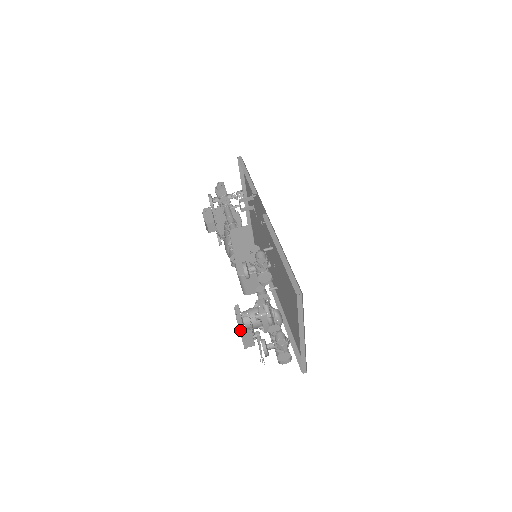
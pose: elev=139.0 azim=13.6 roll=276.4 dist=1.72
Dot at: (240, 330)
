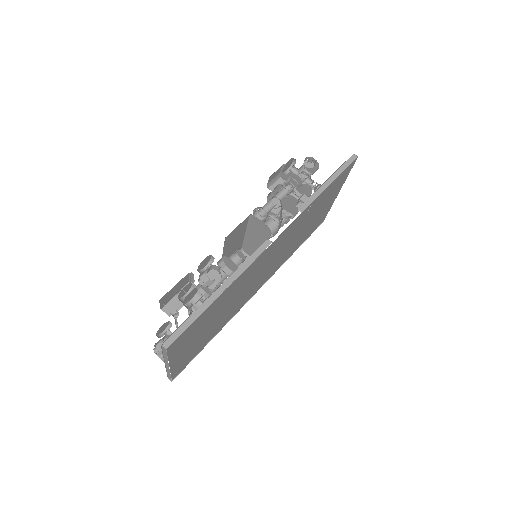
Dot at: occluded
